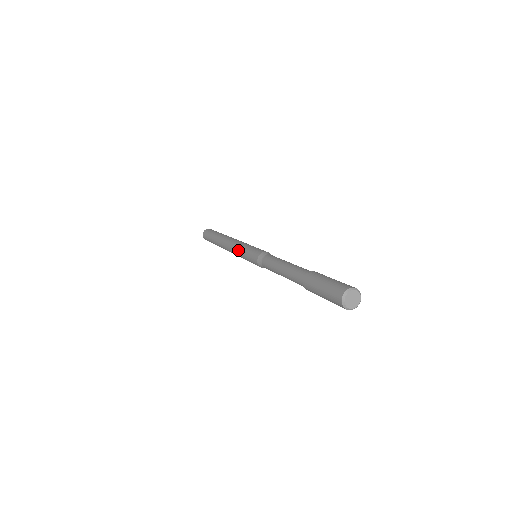
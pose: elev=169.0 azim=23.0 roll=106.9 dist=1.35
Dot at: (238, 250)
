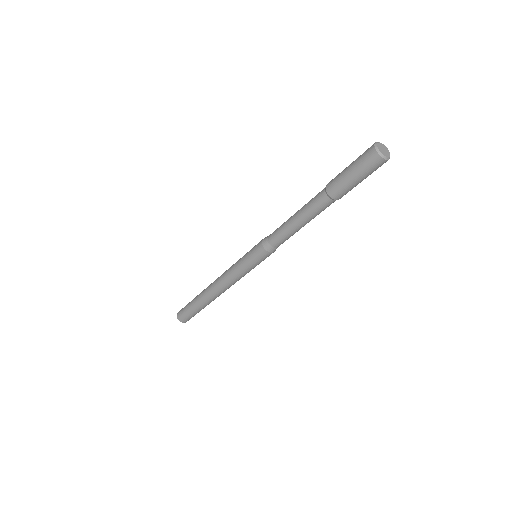
Dot at: (234, 270)
